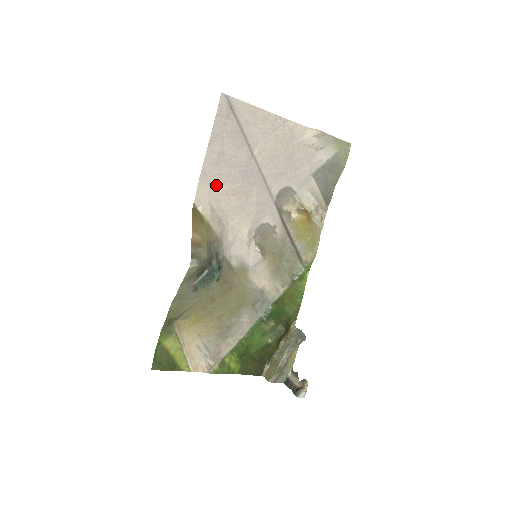
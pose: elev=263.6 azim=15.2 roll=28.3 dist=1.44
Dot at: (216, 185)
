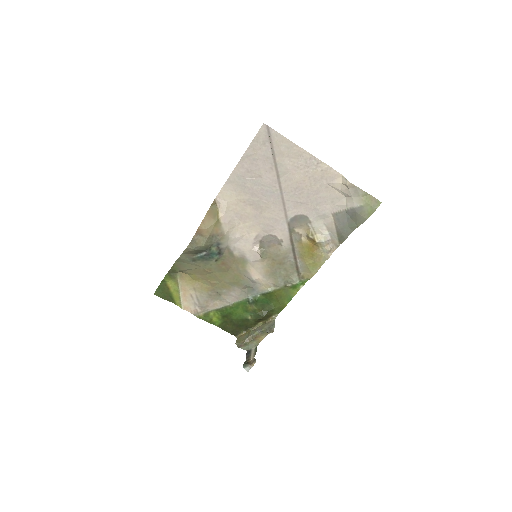
Dot at: (238, 192)
